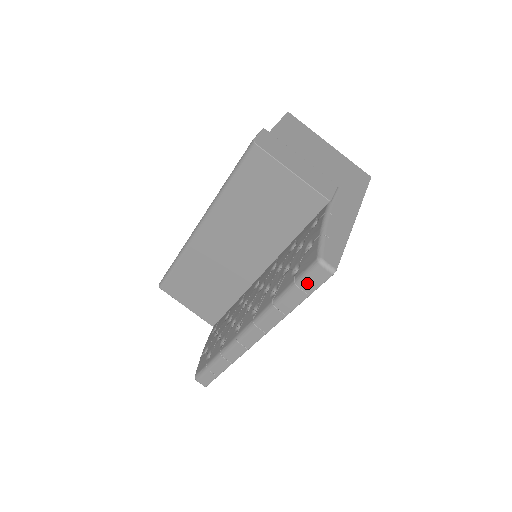
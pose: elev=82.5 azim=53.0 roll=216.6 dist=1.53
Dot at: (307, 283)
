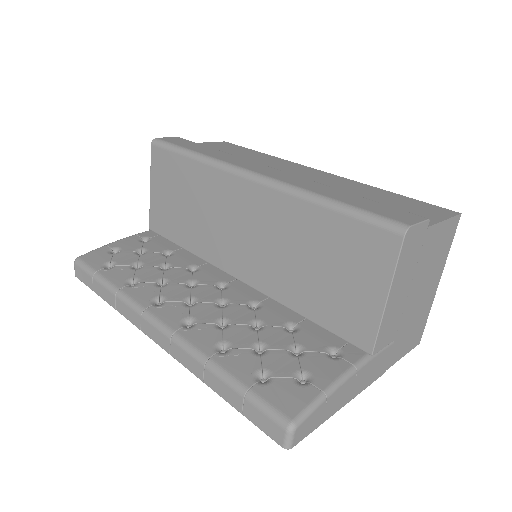
Dot at: (255, 411)
